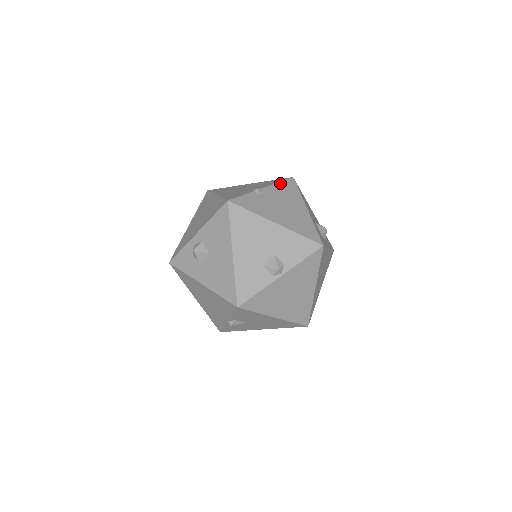
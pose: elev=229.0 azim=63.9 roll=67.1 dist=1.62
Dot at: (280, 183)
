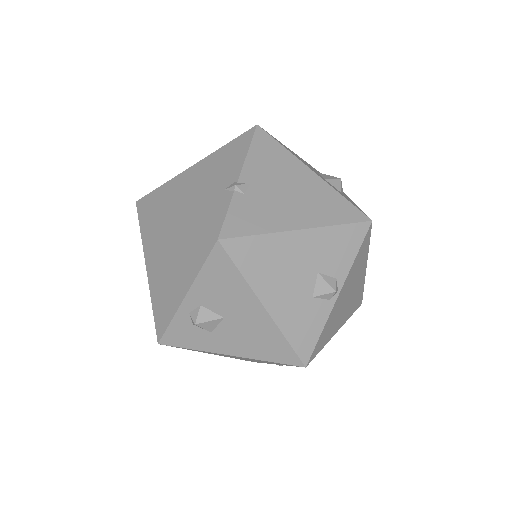
Dot at: (251, 149)
